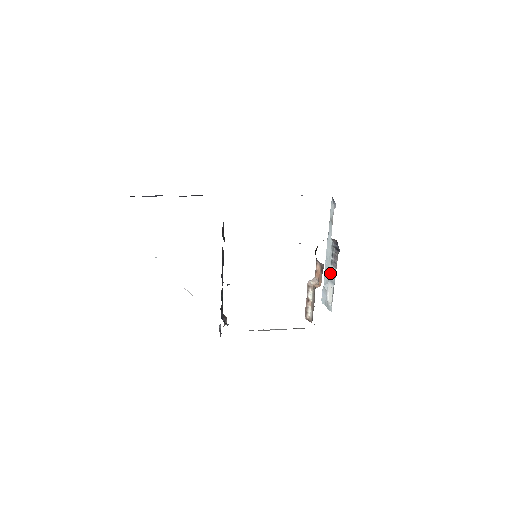
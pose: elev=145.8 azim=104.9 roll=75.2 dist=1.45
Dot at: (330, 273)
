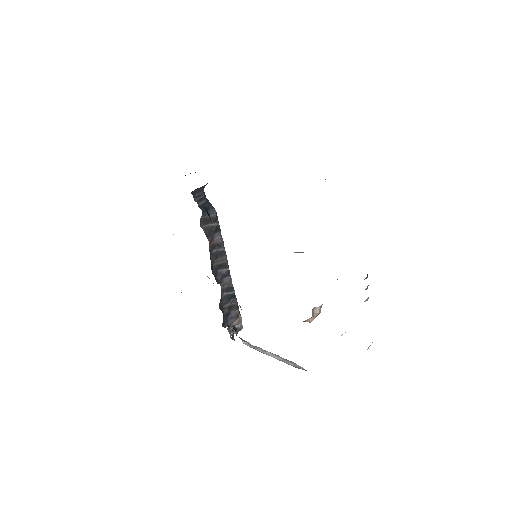
Dot at: occluded
